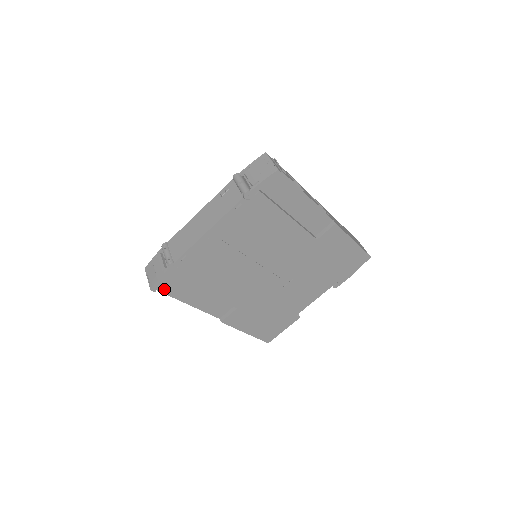
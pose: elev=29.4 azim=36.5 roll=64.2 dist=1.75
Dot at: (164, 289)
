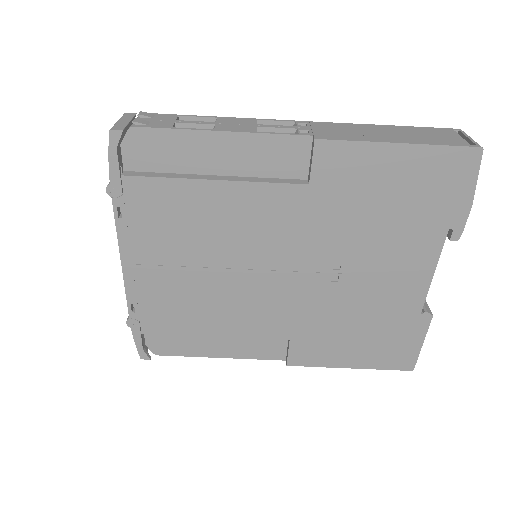
Dot at: (164, 351)
